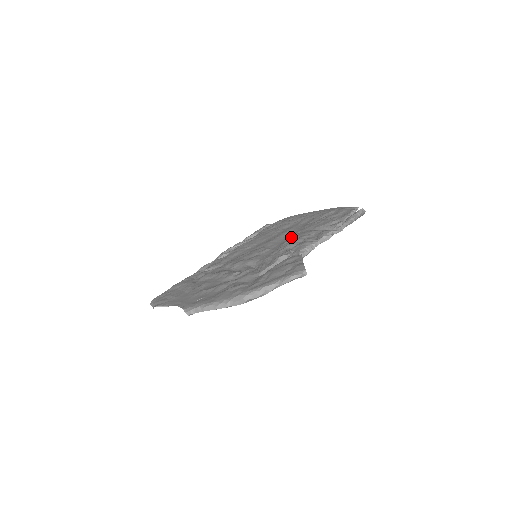
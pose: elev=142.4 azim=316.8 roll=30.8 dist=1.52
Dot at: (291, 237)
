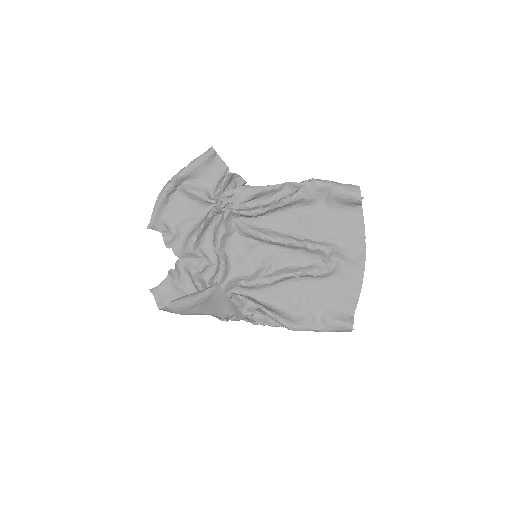
Dot at: (289, 232)
